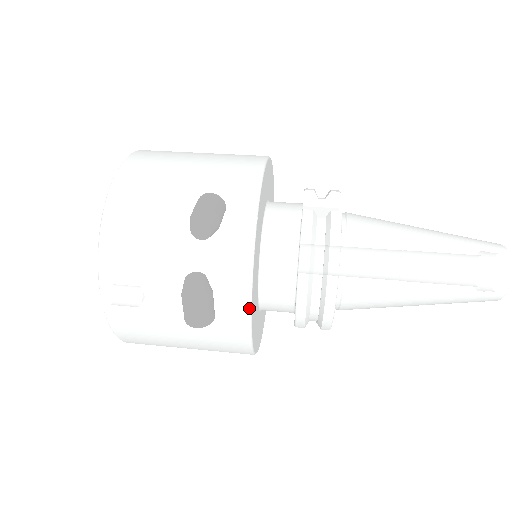
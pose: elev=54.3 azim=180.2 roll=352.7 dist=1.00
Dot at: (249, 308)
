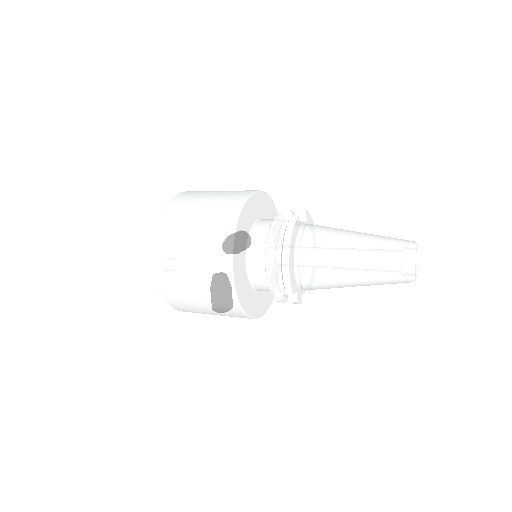
Dot at: (231, 261)
